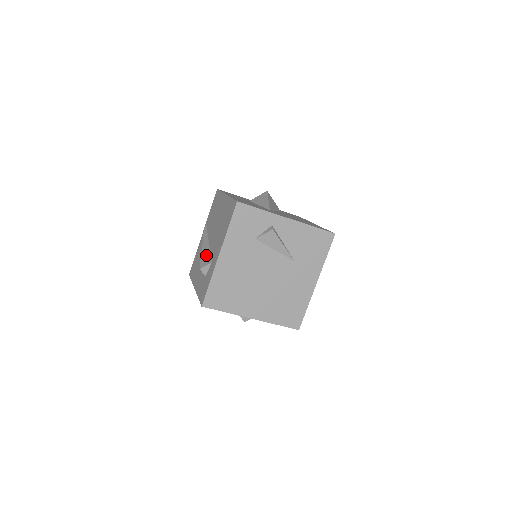
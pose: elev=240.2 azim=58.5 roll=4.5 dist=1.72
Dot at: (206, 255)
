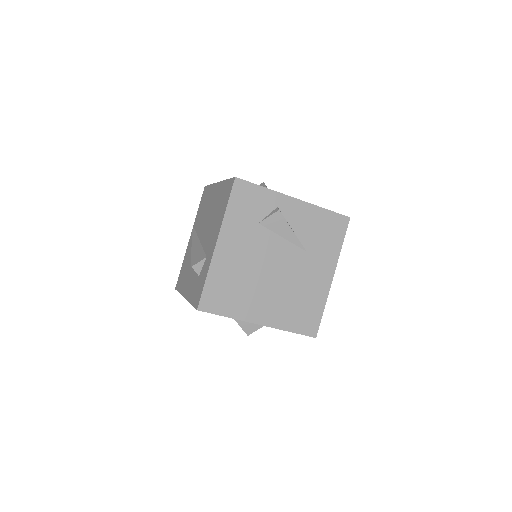
Dot at: (198, 252)
